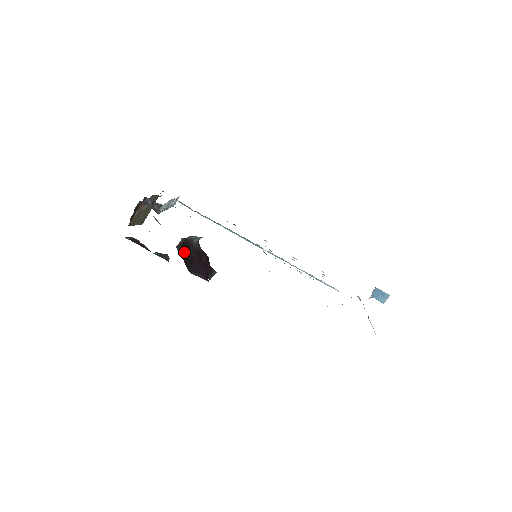
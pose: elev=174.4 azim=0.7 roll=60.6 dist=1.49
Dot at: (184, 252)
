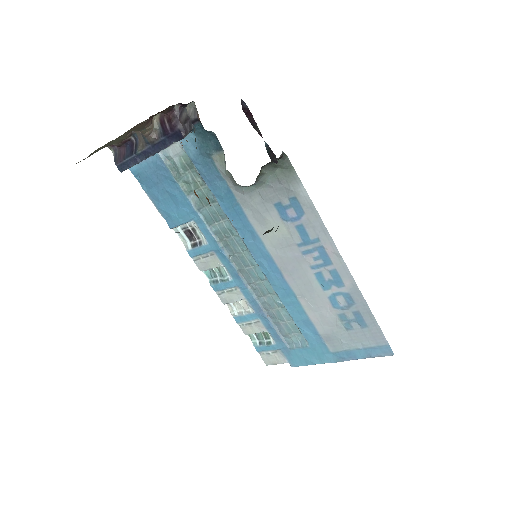
Dot at: occluded
